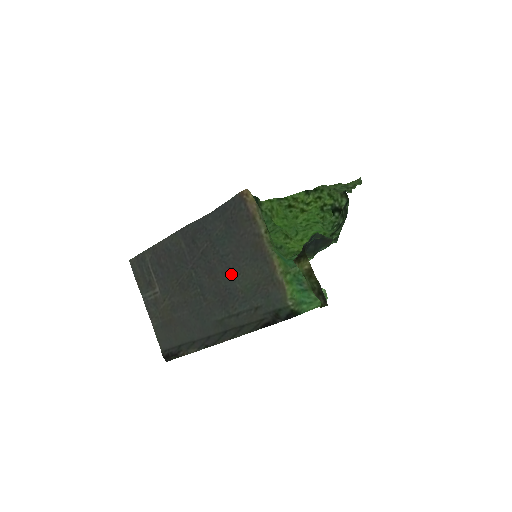
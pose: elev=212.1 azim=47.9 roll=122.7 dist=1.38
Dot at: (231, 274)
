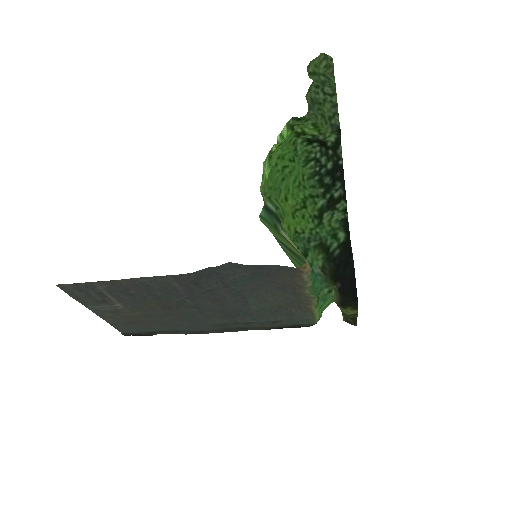
Dot at: (245, 301)
